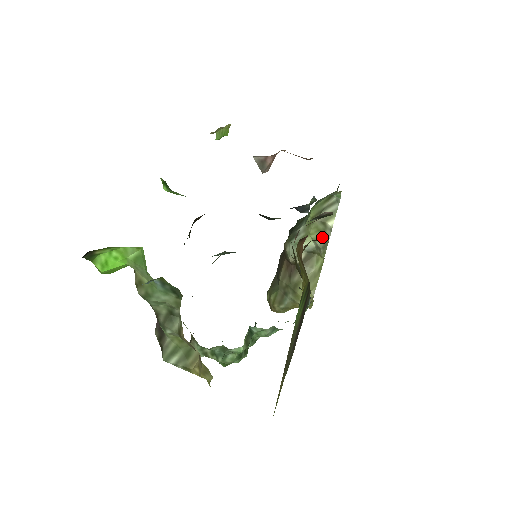
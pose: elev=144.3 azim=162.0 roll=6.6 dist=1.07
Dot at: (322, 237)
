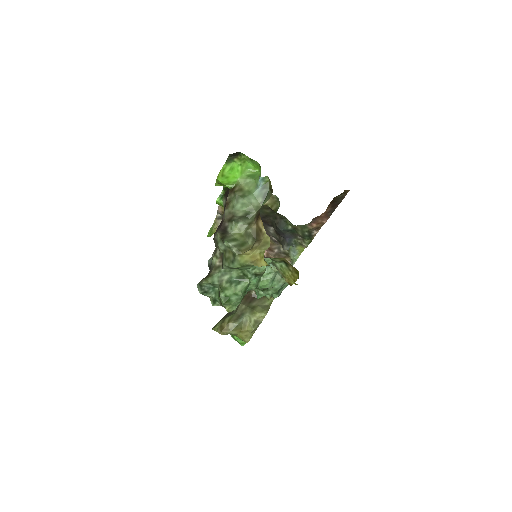
Dot at: occluded
